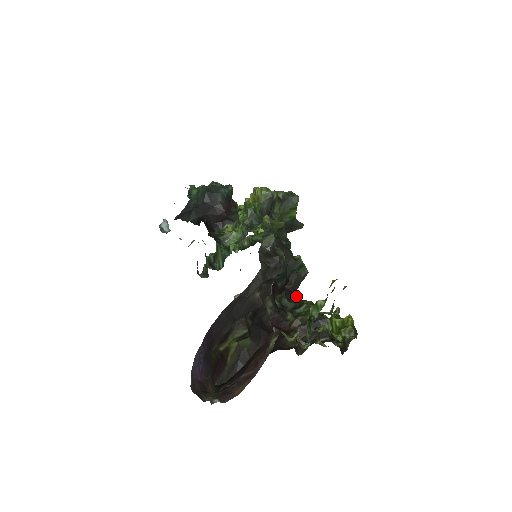
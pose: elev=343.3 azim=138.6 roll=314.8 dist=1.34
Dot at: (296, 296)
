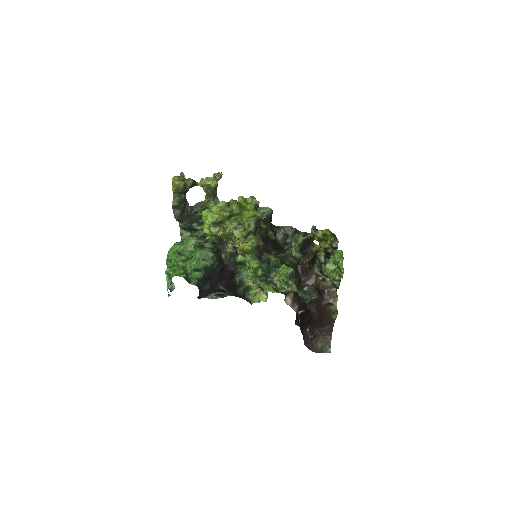
Dot at: (276, 229)
